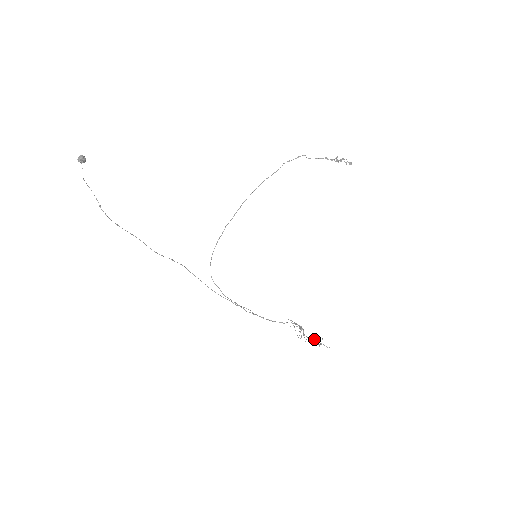
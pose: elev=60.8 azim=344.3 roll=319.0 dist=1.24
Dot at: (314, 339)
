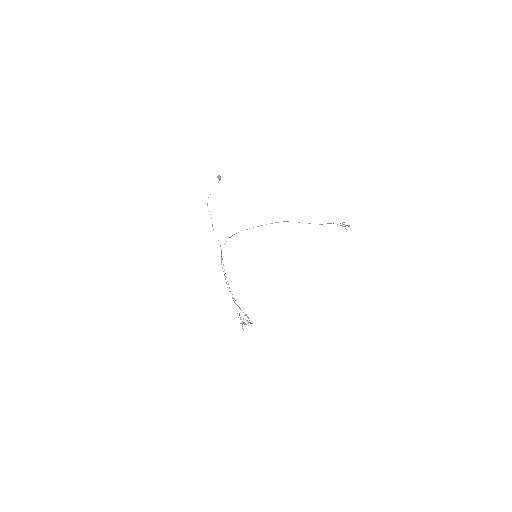
Dot at: (244, 322)
